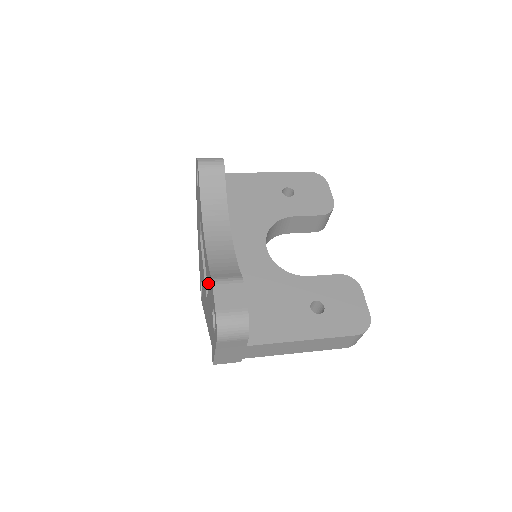
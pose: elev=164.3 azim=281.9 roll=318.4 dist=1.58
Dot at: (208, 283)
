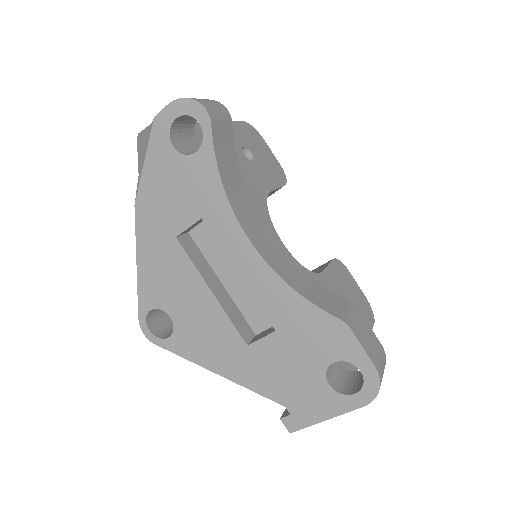
Dot at: (290, 323)
